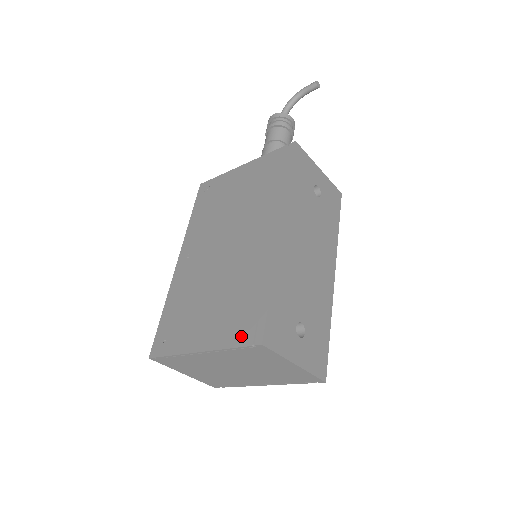
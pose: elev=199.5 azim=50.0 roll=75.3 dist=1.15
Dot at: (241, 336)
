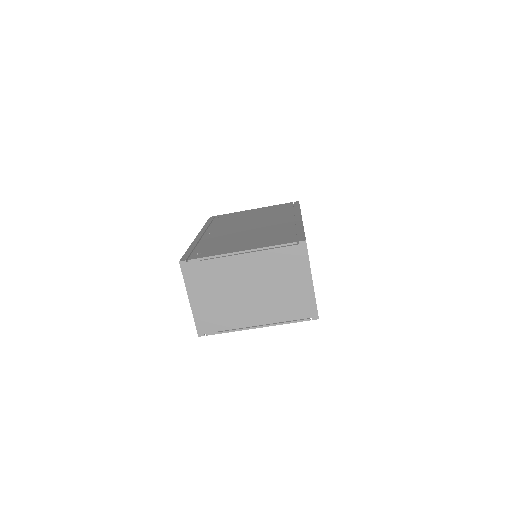
Dot at: (284, 241)
